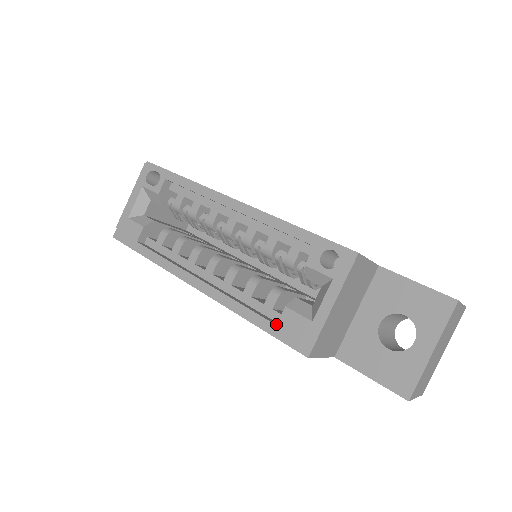
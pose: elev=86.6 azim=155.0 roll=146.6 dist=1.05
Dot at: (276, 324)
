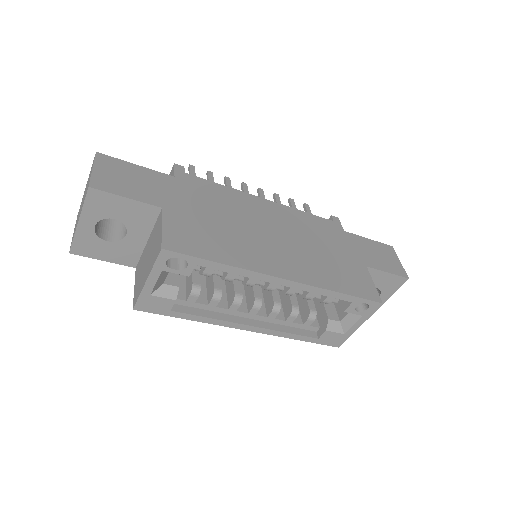
Dot at: (317, 337)
